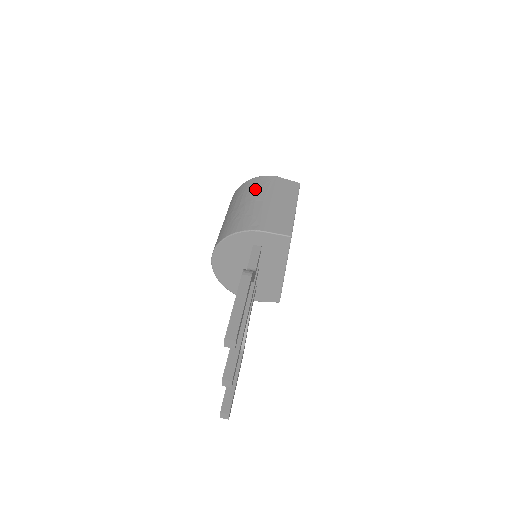
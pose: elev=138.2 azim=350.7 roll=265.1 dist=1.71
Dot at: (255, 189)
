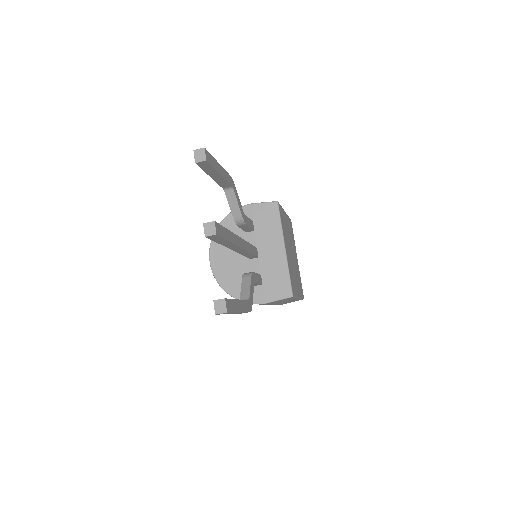
Dot at: occluded
